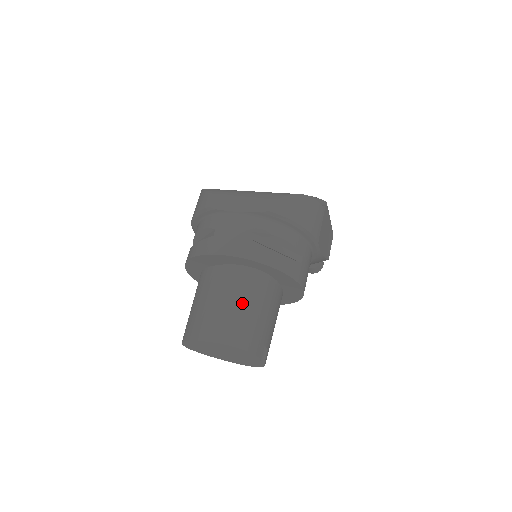
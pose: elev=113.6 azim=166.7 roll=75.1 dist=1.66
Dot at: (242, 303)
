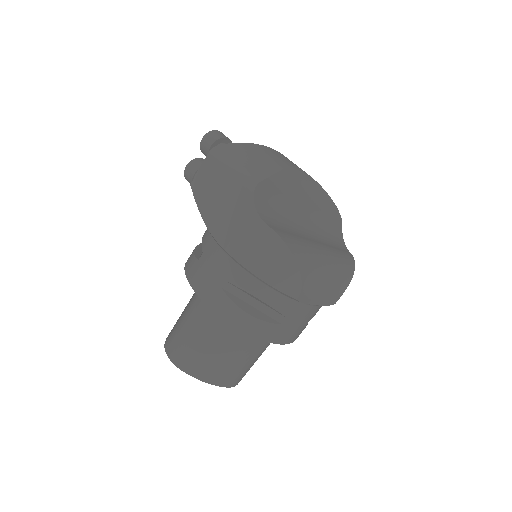
Dot at: occluded
